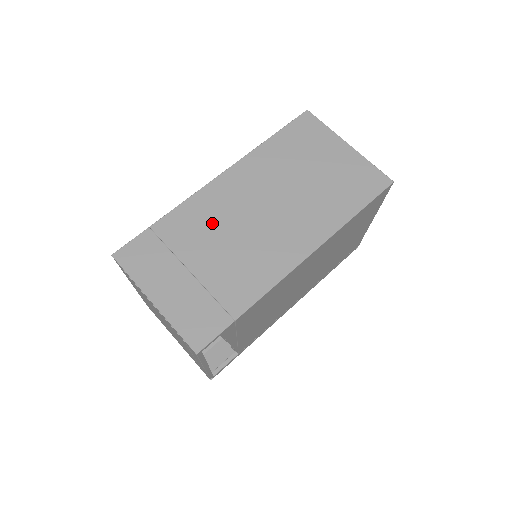
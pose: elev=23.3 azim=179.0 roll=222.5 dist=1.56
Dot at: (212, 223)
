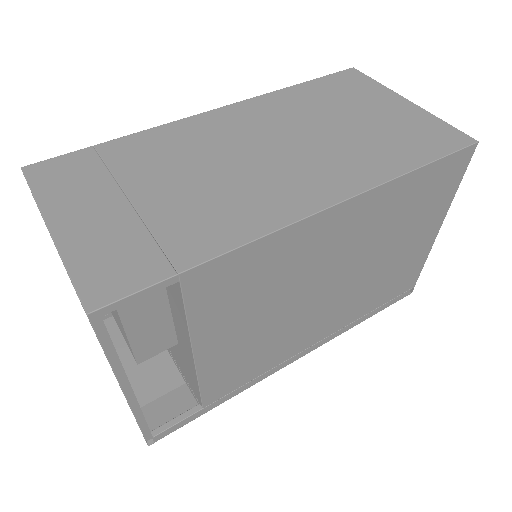
Dot at: (187, 152)
